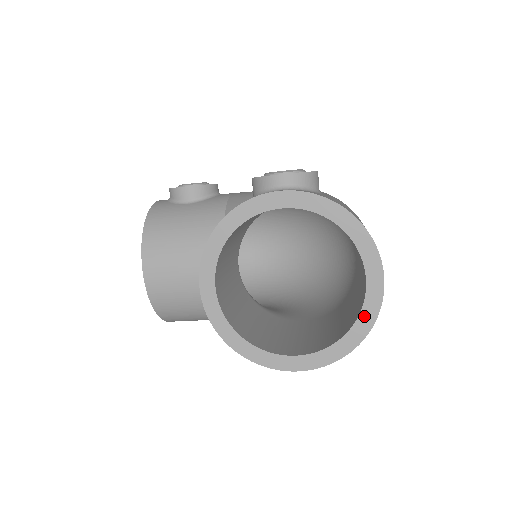
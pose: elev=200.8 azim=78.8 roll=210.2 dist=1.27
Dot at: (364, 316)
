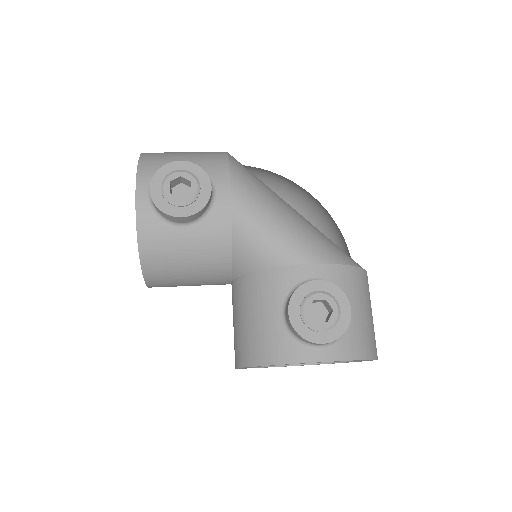
Dot at: occluded
